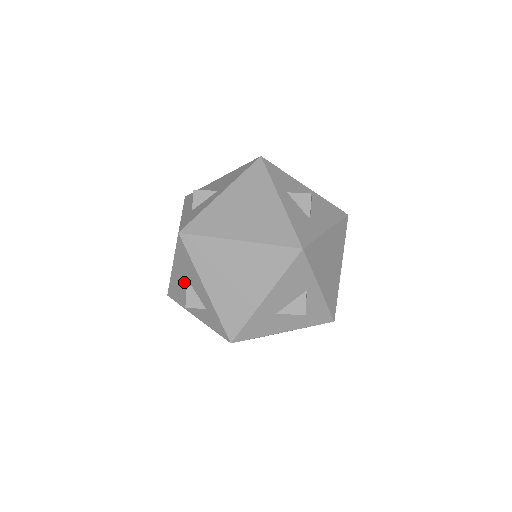
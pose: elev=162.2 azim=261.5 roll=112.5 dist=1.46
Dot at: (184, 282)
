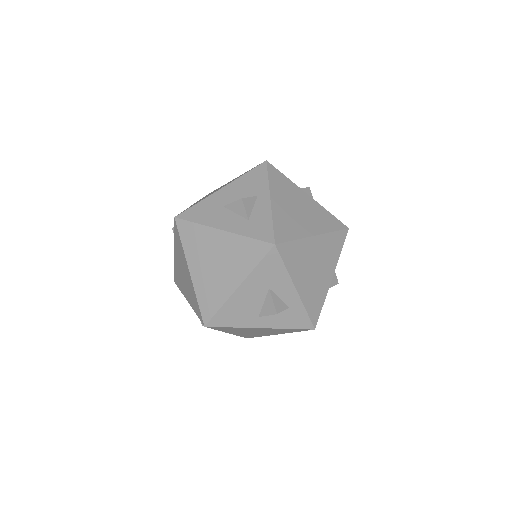
Dot at: occluded
